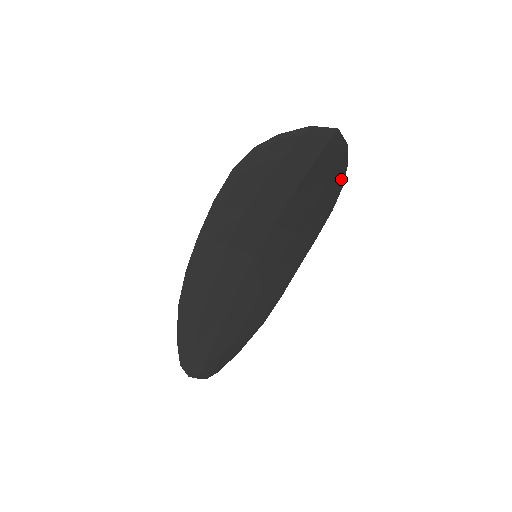
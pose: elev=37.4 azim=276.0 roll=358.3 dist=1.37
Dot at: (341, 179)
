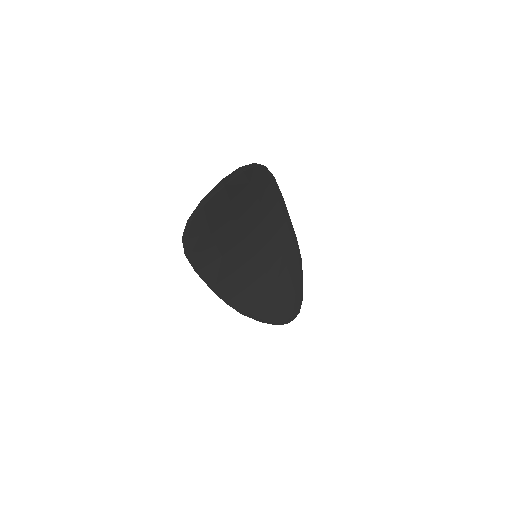
Dot at: (259, 170)
